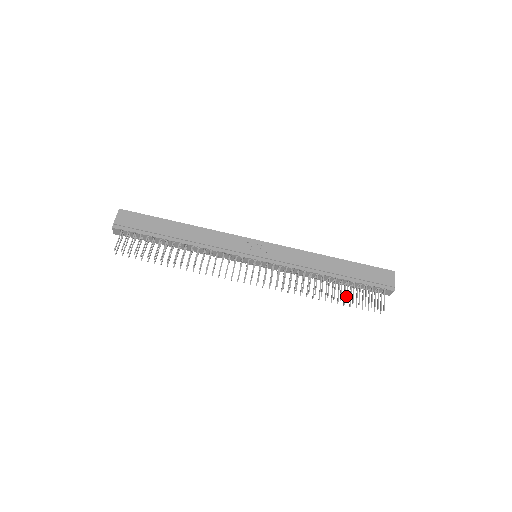
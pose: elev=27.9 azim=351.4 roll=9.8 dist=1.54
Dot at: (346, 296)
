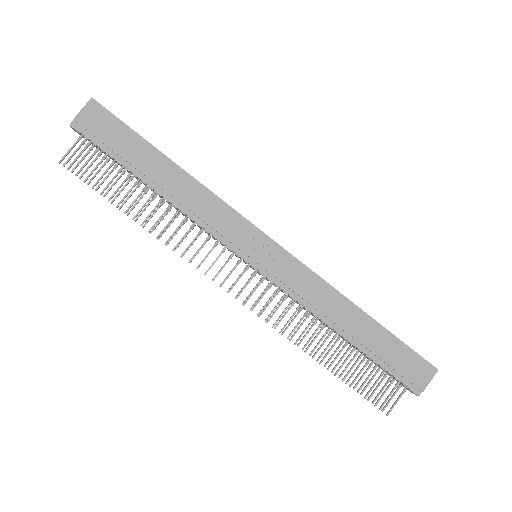
Dot at: (347, 372)
